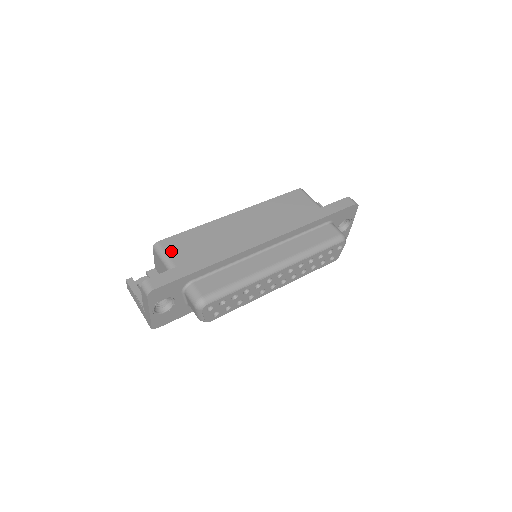
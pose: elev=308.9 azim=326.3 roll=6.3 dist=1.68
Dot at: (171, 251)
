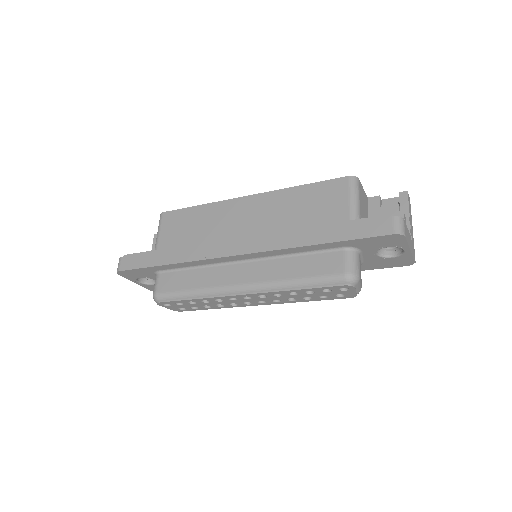
Dot at: (164, 229)
